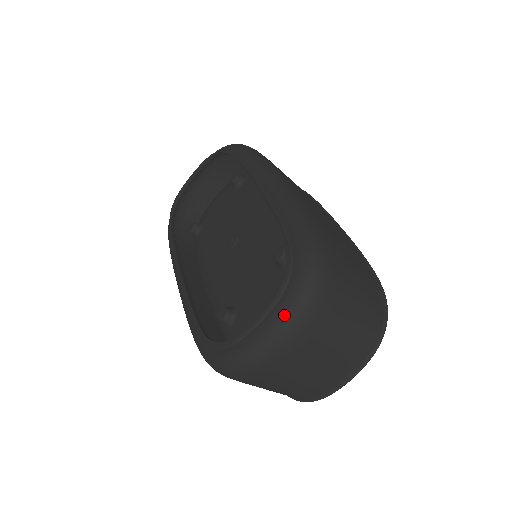
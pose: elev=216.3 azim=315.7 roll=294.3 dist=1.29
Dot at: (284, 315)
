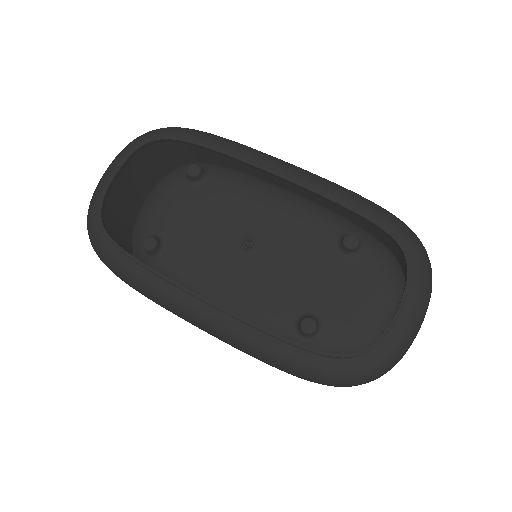
Dot at: (423, 295)
